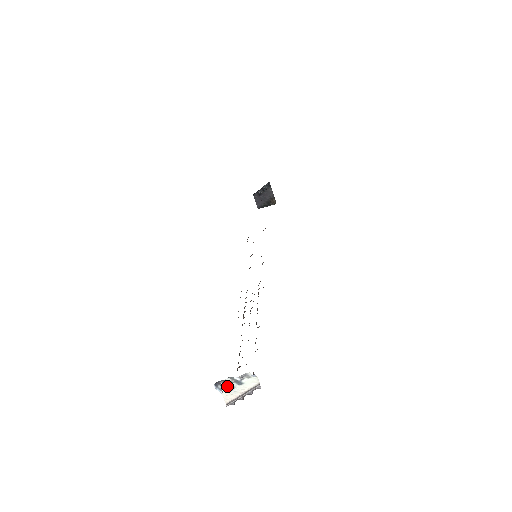
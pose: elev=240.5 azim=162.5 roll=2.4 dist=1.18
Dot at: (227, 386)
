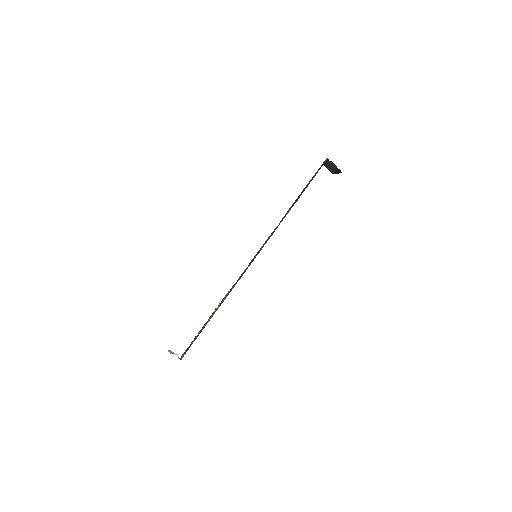
Dot at: occluded
